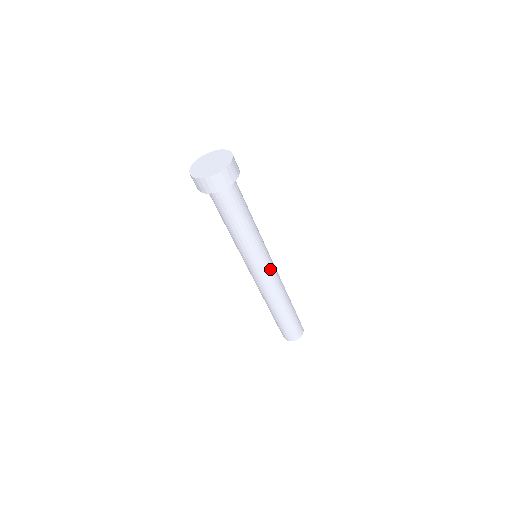
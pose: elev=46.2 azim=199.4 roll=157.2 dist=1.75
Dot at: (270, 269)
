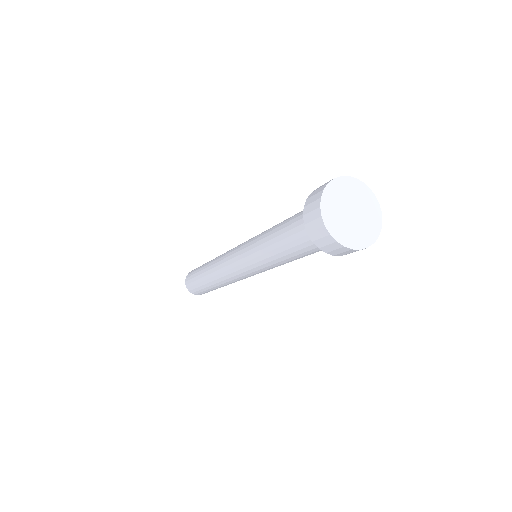
Dot at: occluded
